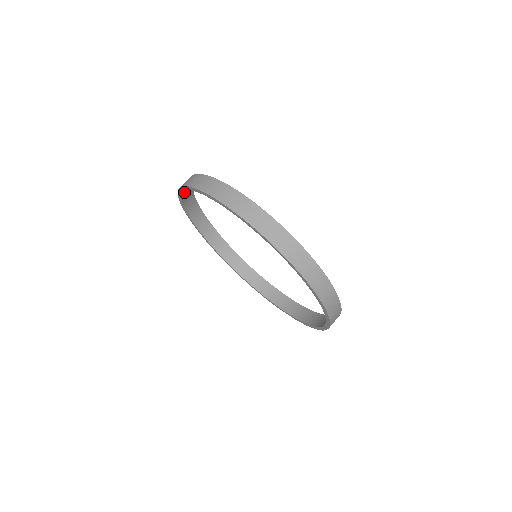
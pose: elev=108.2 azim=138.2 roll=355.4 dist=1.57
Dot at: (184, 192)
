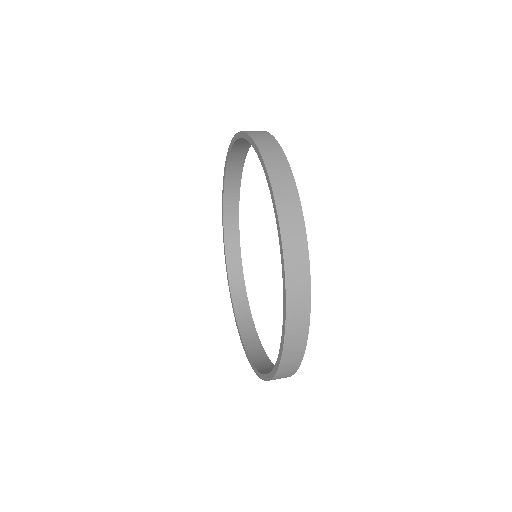
Dot at: (233, 157)
